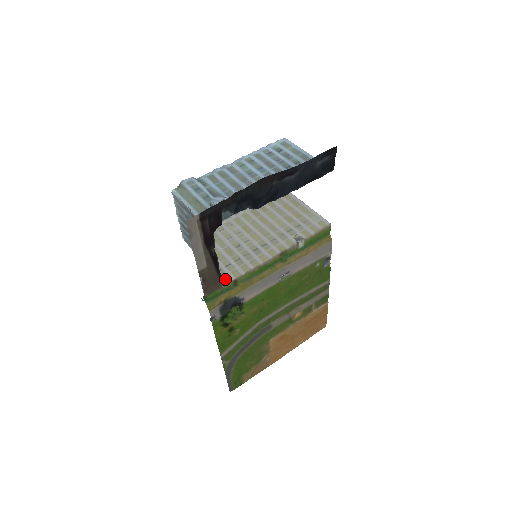
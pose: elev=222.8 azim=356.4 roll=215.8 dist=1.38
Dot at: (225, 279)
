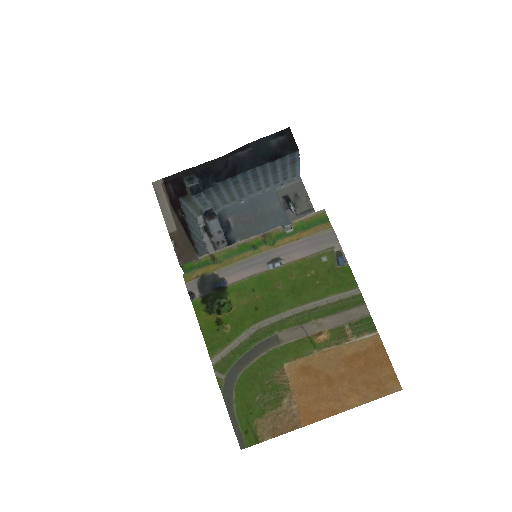
Dot at: (205, 256)
